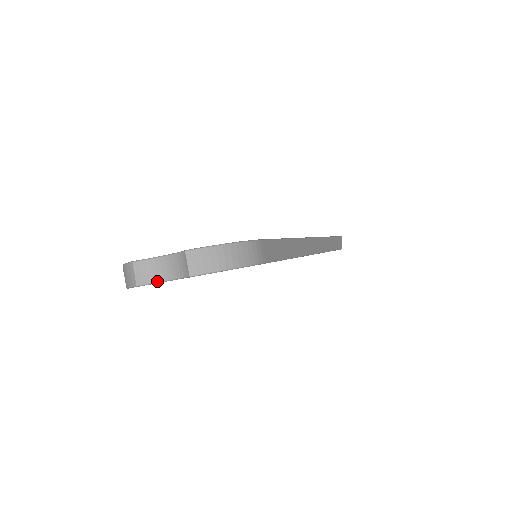
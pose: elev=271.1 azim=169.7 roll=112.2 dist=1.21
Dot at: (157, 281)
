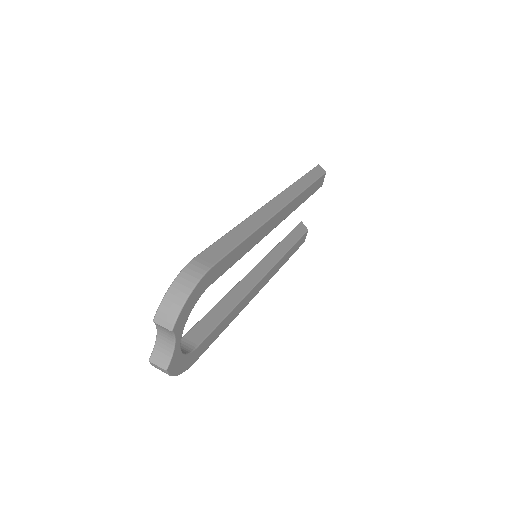
Dot at: (171, 354)
